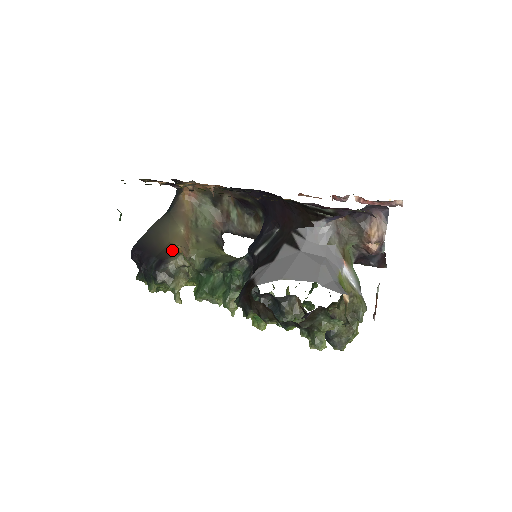
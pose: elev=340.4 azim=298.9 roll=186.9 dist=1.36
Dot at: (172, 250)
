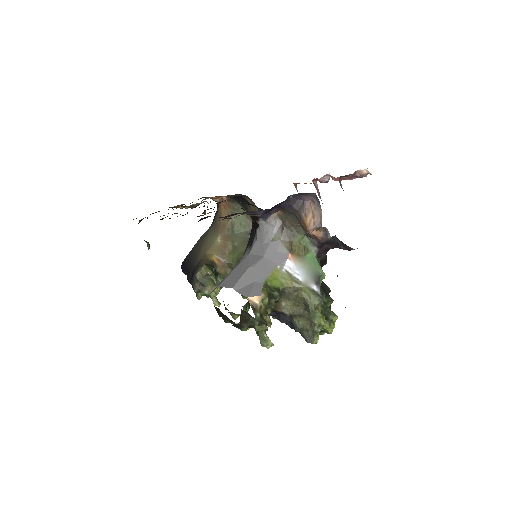
Dot at: (204, 261)
